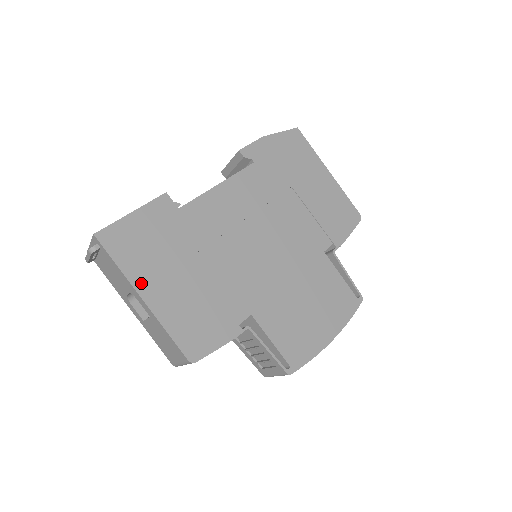
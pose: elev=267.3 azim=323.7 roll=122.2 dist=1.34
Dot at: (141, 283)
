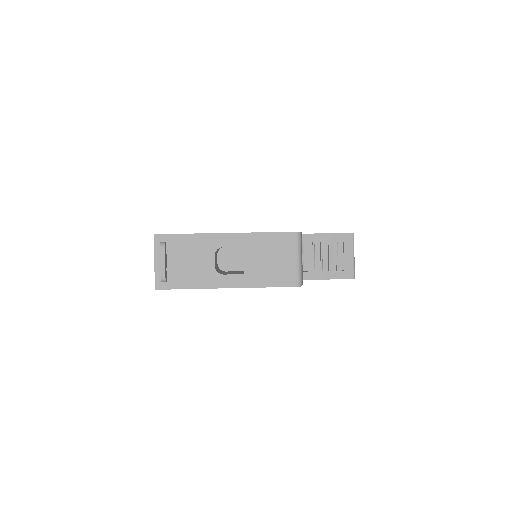
Dot at: occluded
